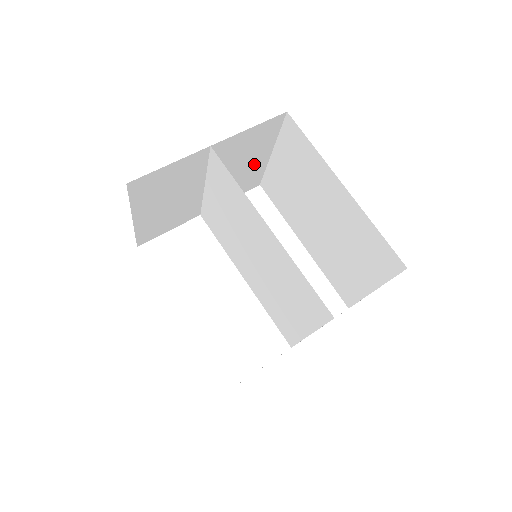
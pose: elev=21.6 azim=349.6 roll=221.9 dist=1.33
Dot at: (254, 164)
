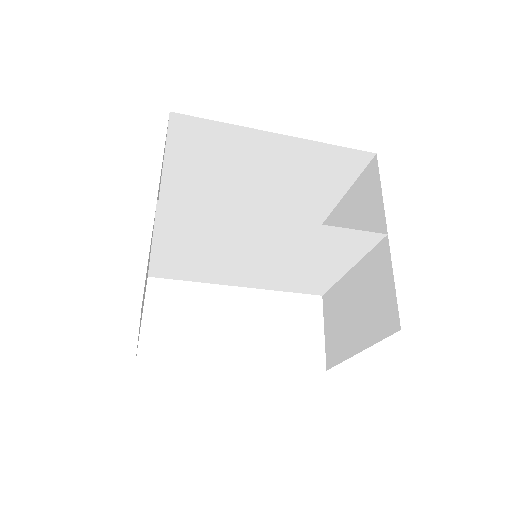
Dot at: occluded
